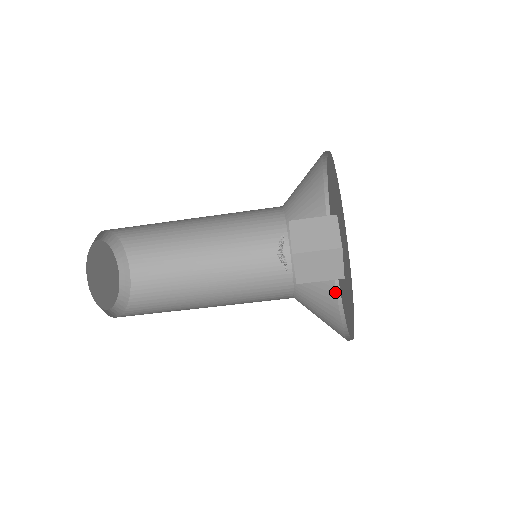
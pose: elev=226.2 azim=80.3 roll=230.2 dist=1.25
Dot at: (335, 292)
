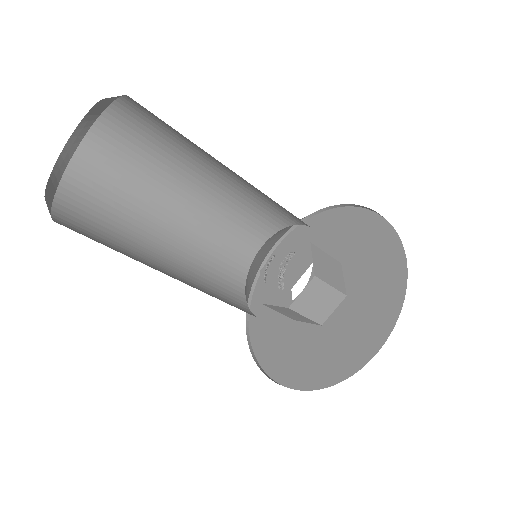
Dot at: (247, 335)
